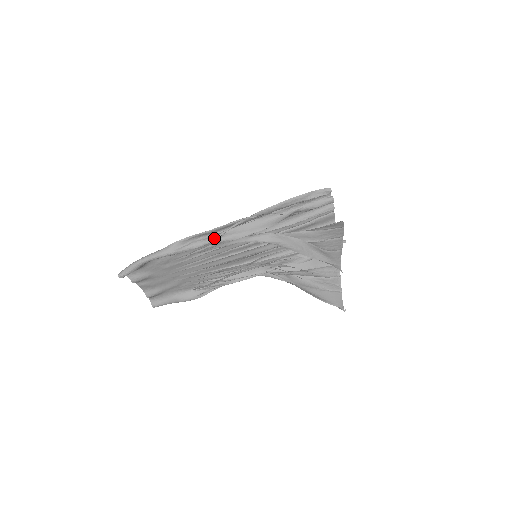
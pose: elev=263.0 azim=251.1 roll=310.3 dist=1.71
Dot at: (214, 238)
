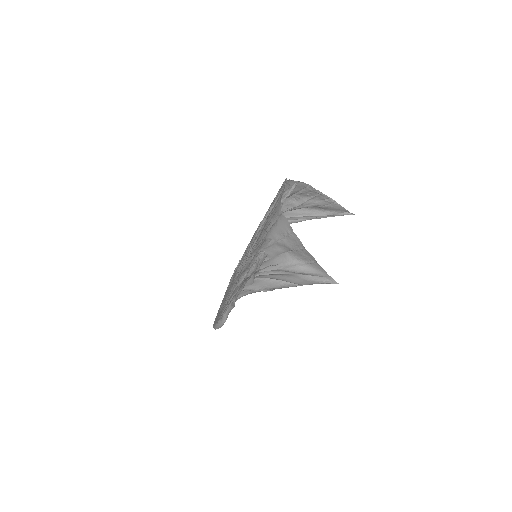
Dot at: occluded
